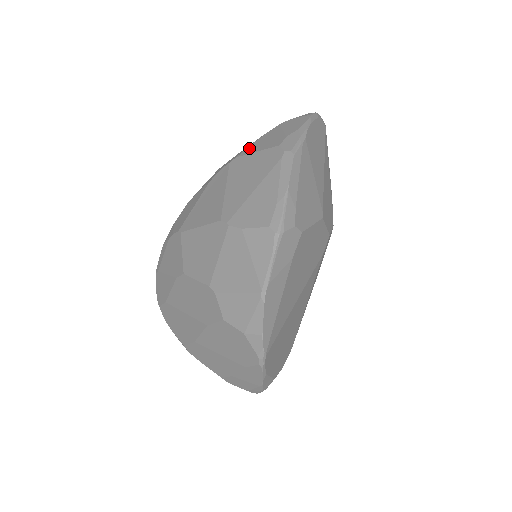
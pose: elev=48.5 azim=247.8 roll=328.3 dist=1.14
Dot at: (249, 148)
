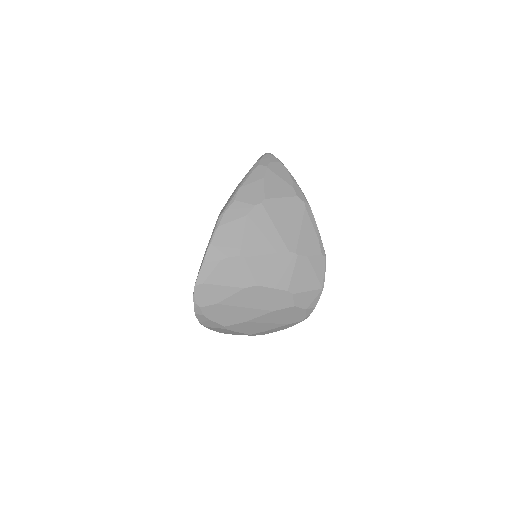
Dot at: (267, 191)
